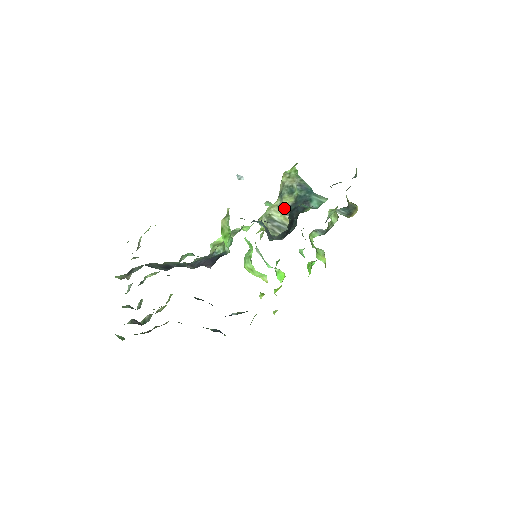
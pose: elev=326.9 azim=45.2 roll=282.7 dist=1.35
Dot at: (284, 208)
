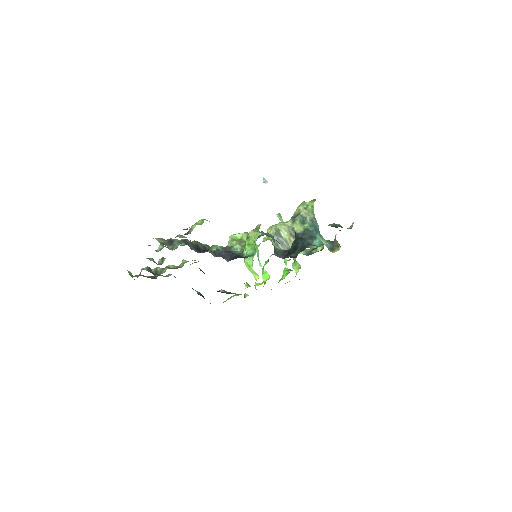
Dot at: (292, 231)
